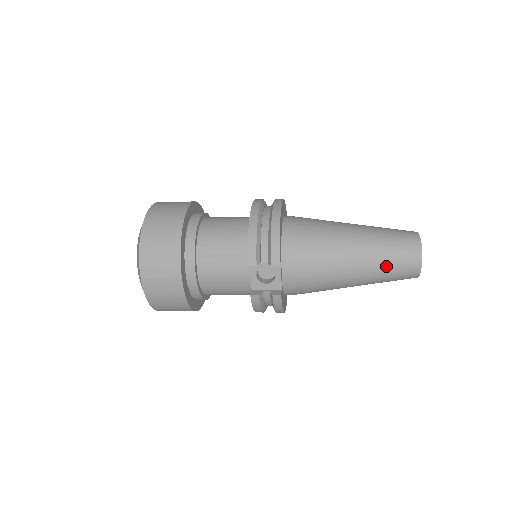
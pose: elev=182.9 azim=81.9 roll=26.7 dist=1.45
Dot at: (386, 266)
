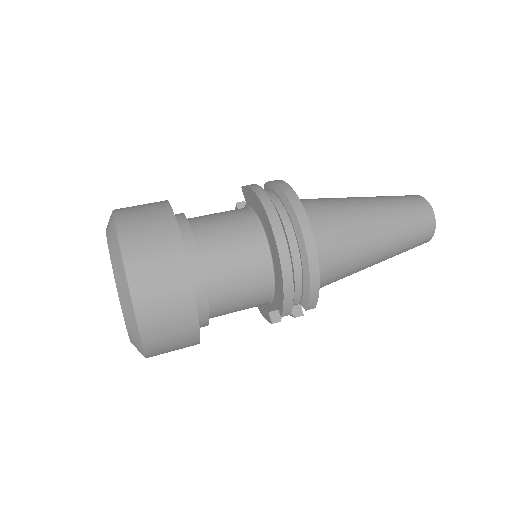
Dot at: occluded
